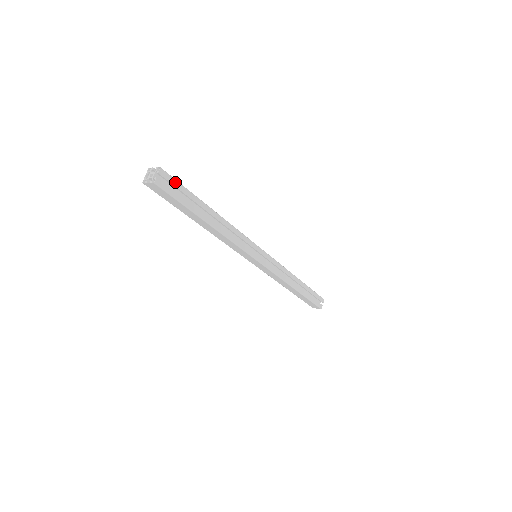
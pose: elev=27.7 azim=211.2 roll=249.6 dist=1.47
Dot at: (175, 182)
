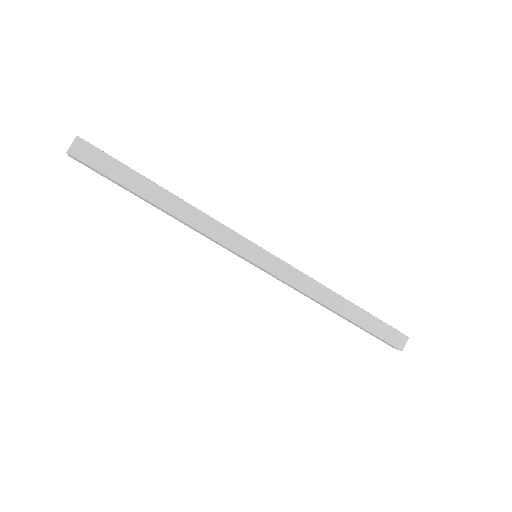
Dot at: occluded
